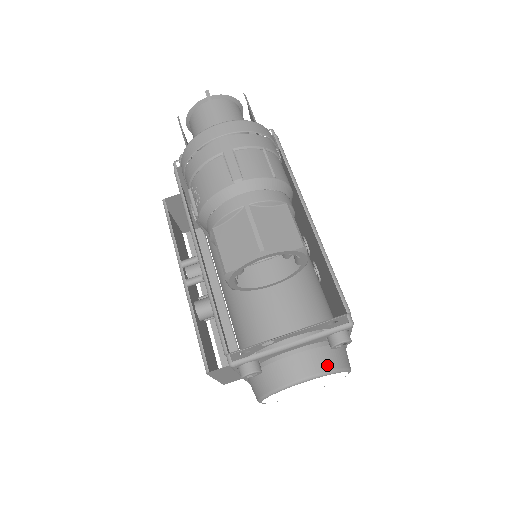
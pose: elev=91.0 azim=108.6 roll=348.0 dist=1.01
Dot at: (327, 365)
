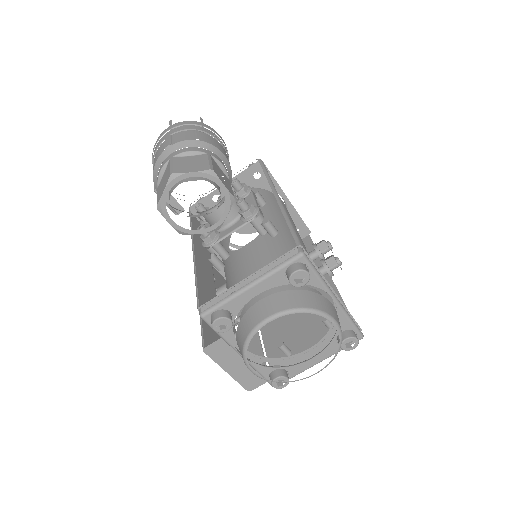
Dot at: (292, 304)
